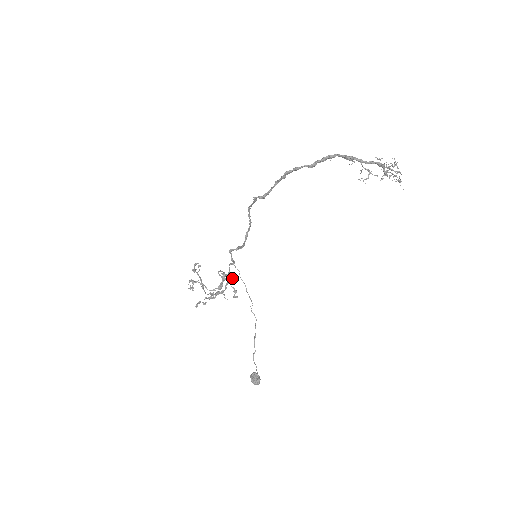
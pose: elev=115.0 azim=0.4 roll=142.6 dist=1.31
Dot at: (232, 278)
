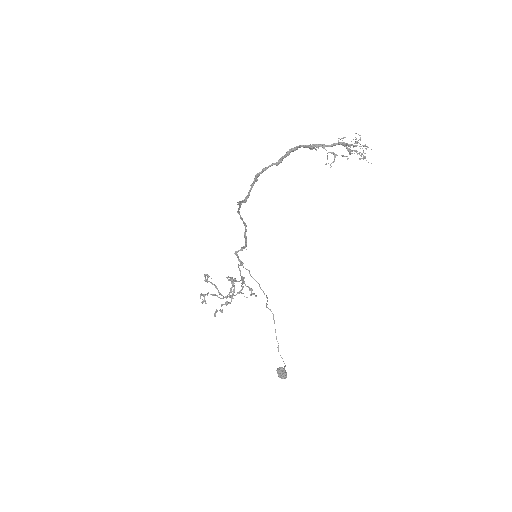
Dot at: (244, 278)
